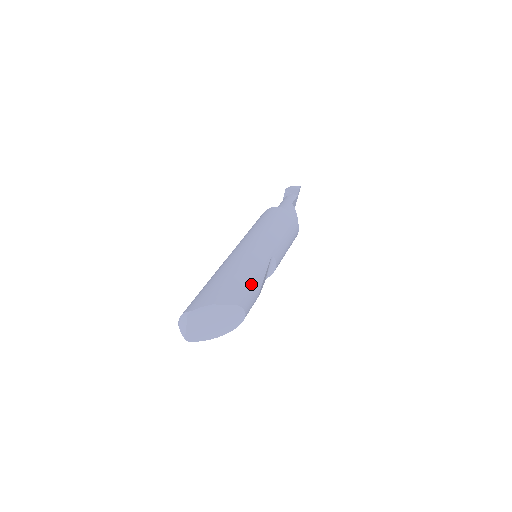
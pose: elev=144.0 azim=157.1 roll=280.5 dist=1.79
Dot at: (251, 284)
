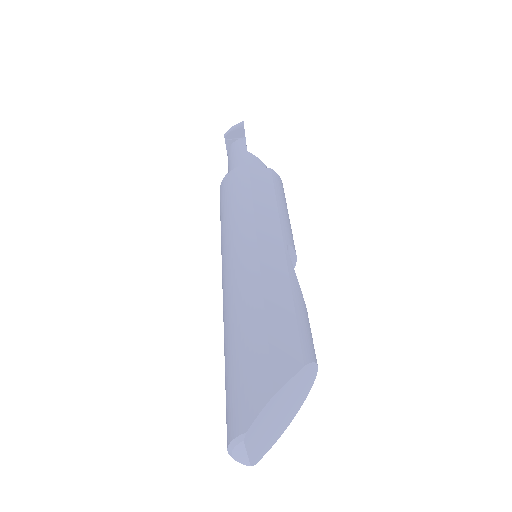
Dot at: (295, 312)
